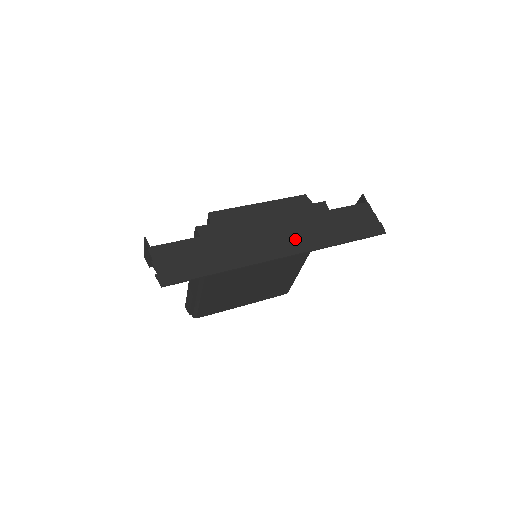
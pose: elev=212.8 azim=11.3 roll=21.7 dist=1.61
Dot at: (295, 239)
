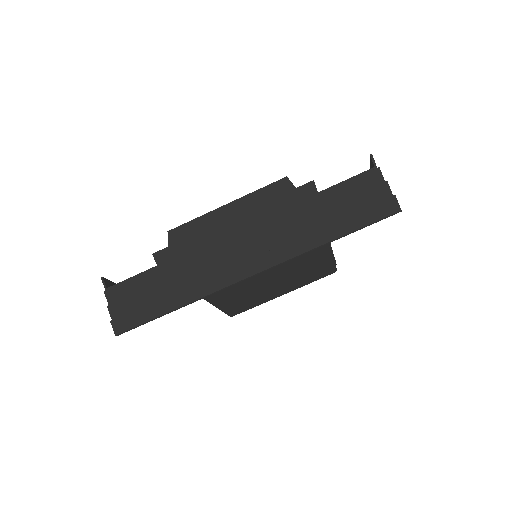
Dot at: (268, 247)
